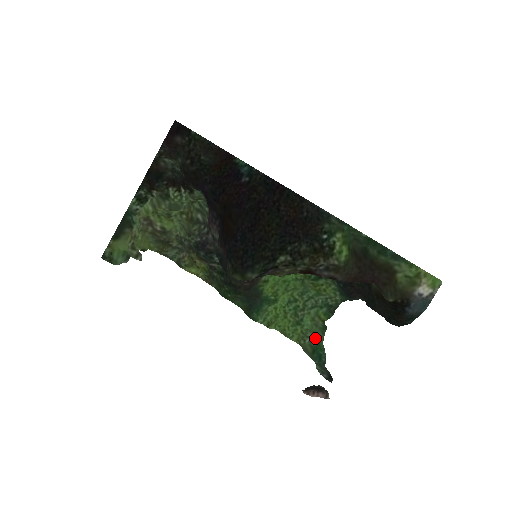
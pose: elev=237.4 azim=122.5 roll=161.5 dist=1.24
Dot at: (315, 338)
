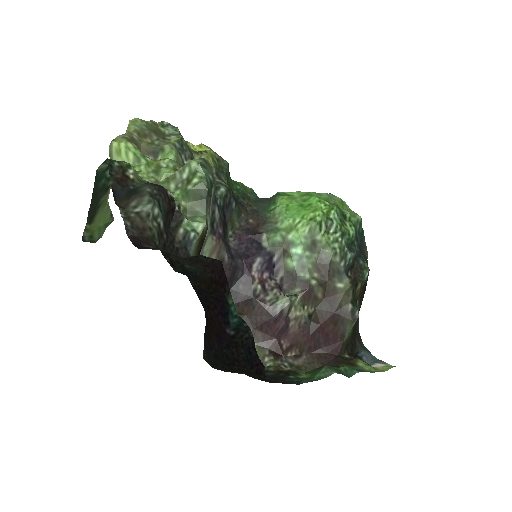
Dot at: occluded
